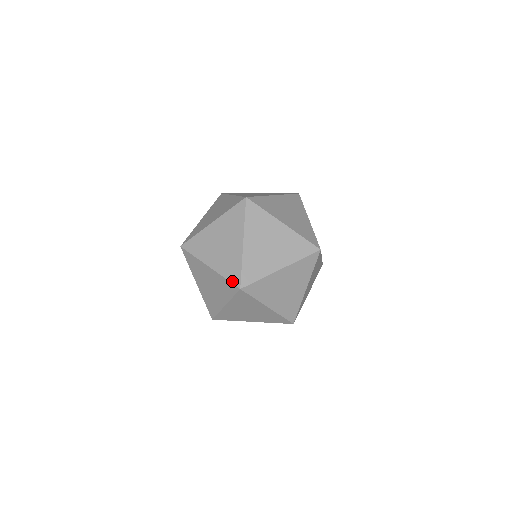
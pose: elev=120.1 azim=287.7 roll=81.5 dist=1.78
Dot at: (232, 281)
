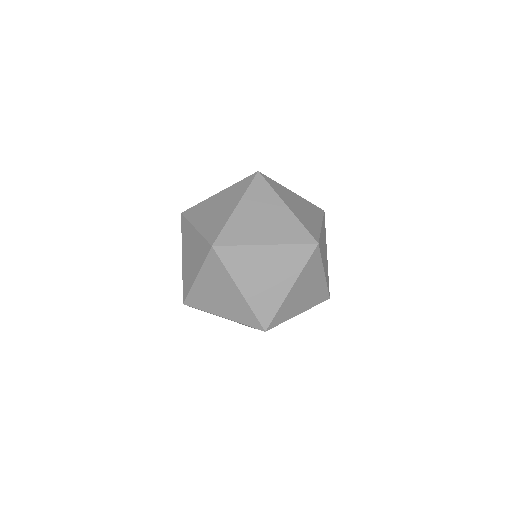
Dot at: (208, 239)
